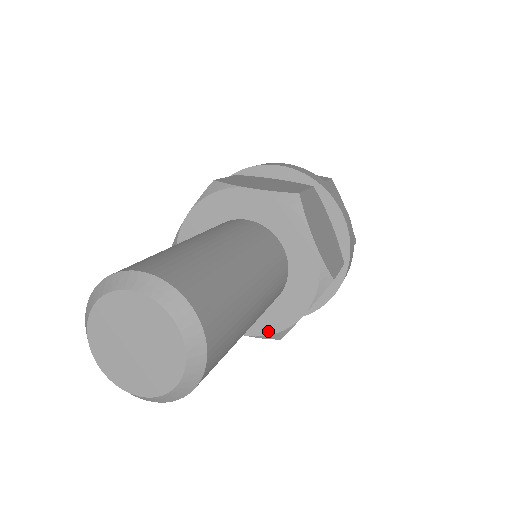
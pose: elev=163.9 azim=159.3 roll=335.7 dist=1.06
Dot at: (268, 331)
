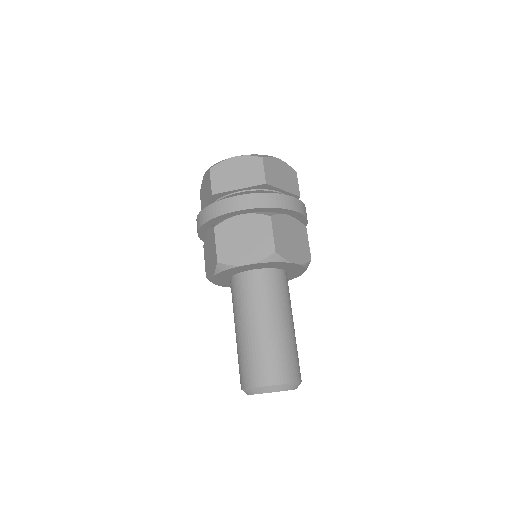
Dot at: occluded
